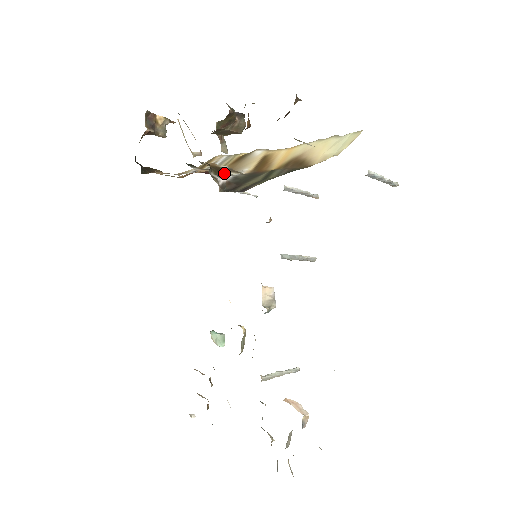
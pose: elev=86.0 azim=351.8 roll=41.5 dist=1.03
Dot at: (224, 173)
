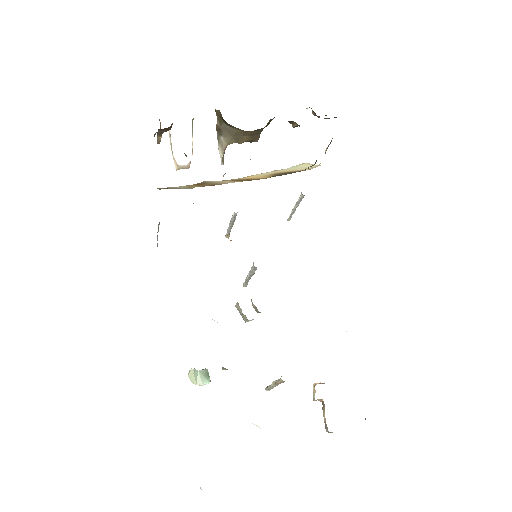
Dot at: occluded
